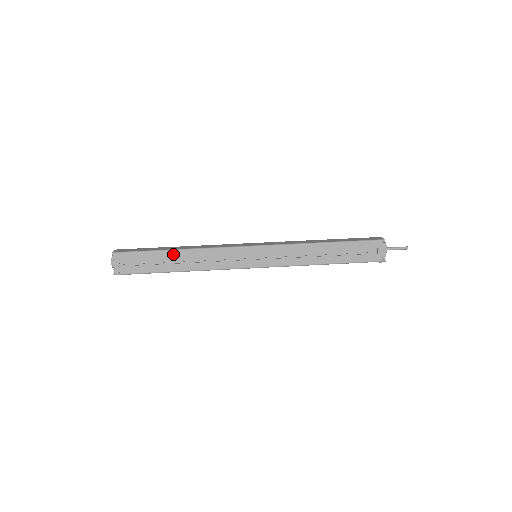
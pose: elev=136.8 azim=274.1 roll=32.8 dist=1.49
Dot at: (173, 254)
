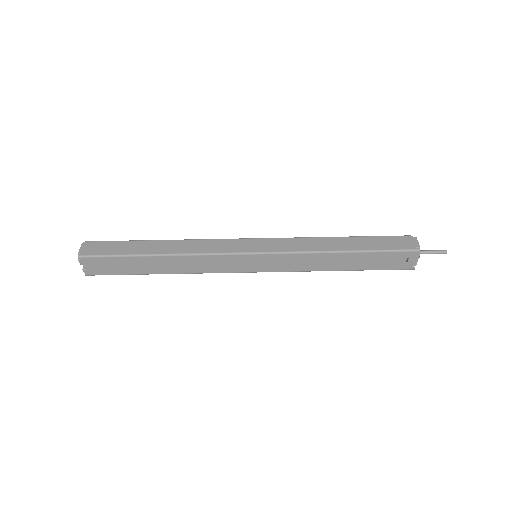
Dot at: (153, 259)
